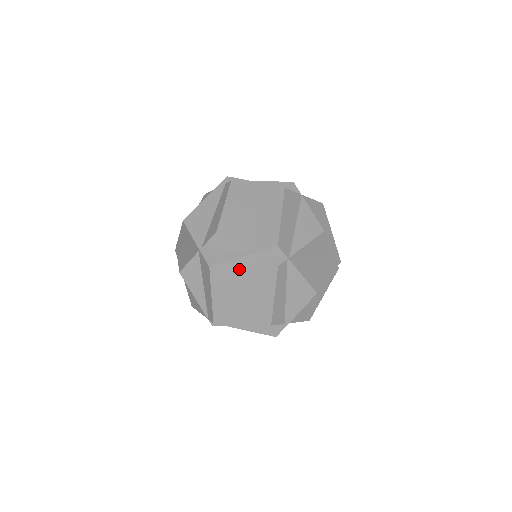
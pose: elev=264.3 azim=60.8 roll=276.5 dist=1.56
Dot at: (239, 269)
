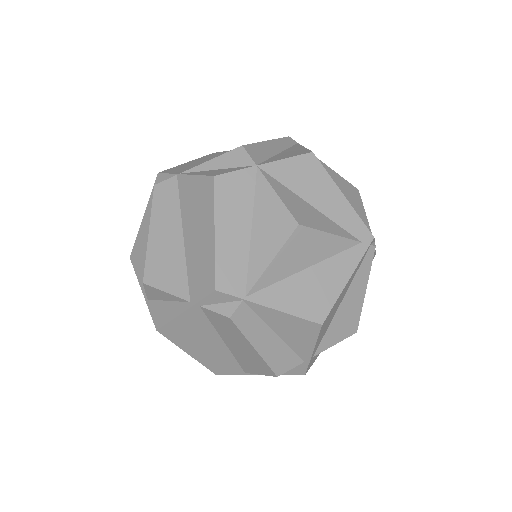
Dot at: (192, 324)
